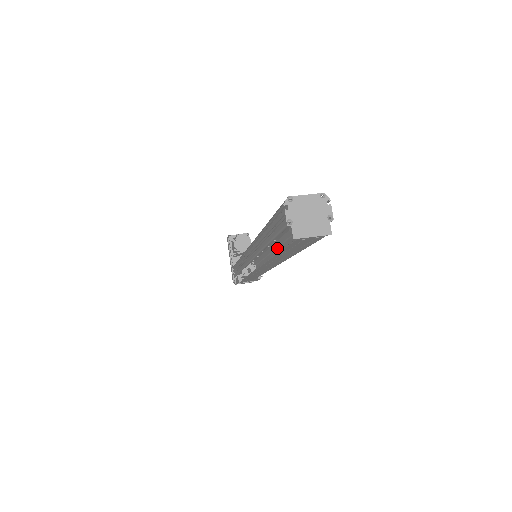
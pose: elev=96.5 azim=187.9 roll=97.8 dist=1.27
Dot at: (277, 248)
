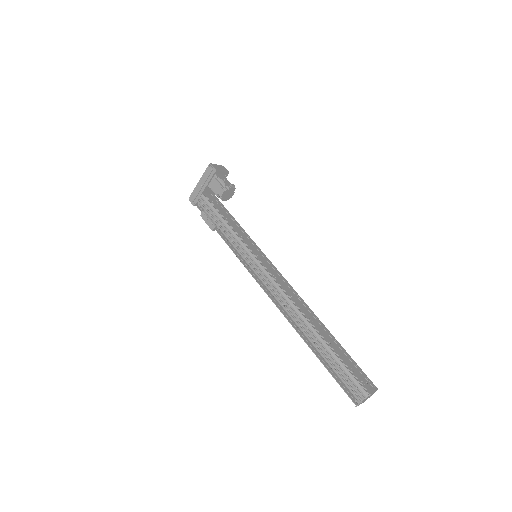
Dot at: occluded
